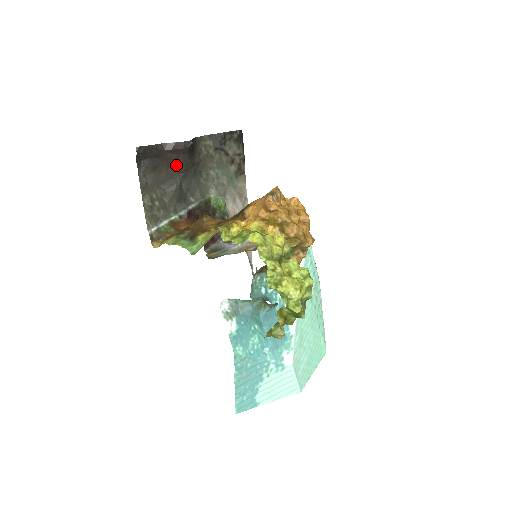
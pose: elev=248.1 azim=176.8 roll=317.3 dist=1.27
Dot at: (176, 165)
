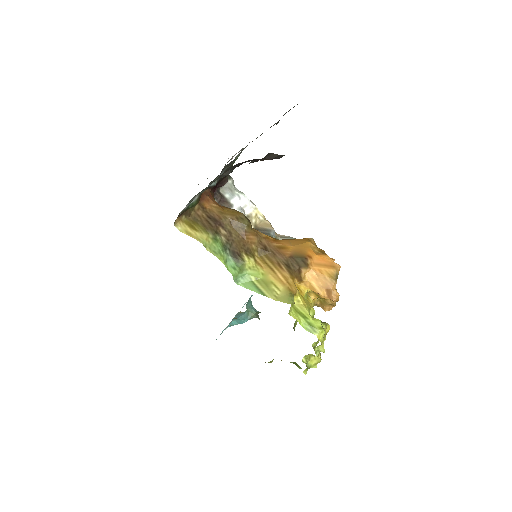
Dot at: occluded
